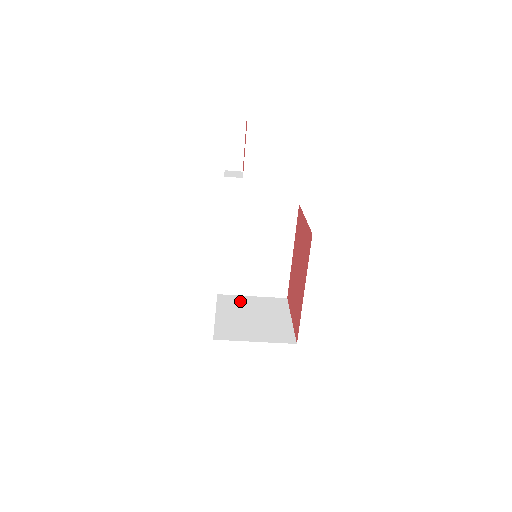
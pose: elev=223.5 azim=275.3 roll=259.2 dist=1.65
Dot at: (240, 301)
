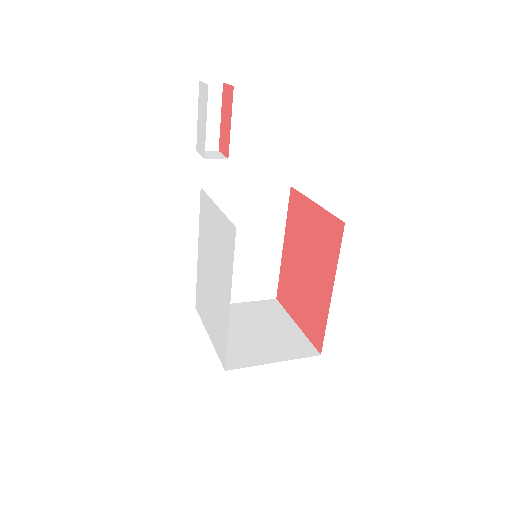
Dot at: occluded
